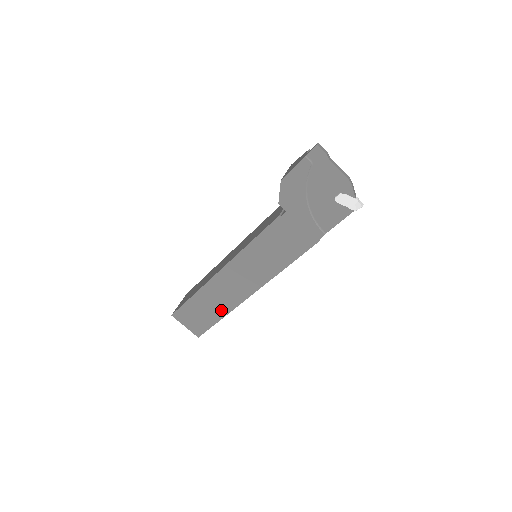
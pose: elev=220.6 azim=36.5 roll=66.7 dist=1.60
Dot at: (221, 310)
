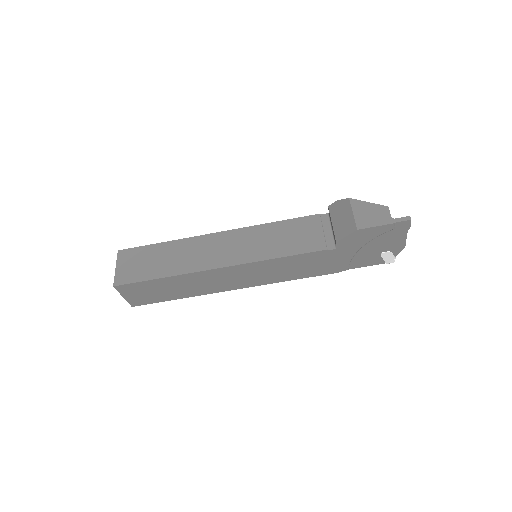
Dot at: (187, 293)
